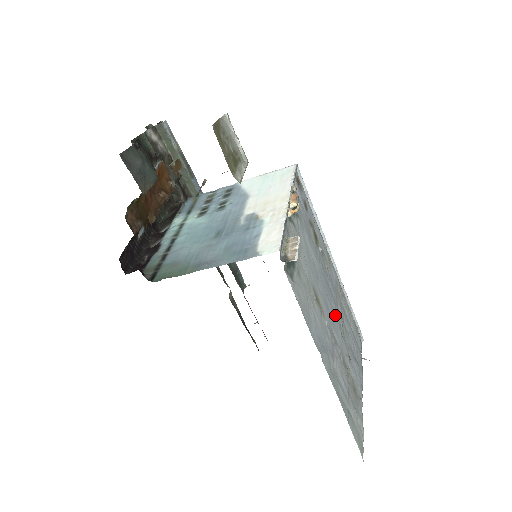
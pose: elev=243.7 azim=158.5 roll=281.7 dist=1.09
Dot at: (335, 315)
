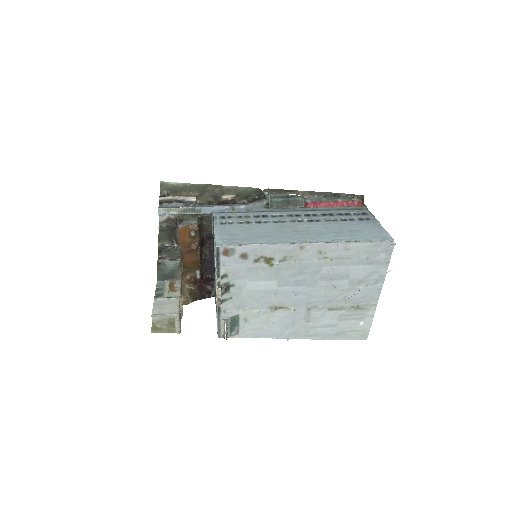
Dot at: (313, 288)
